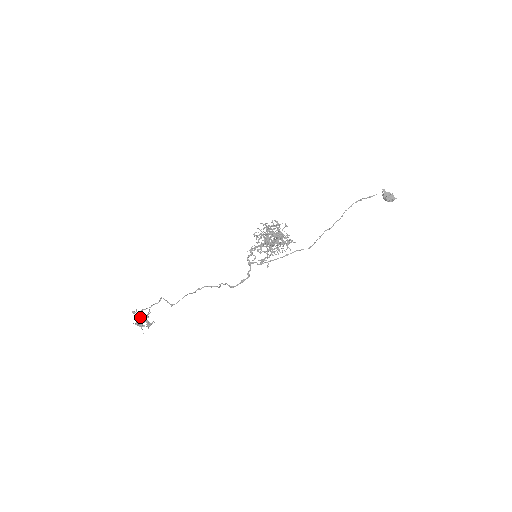
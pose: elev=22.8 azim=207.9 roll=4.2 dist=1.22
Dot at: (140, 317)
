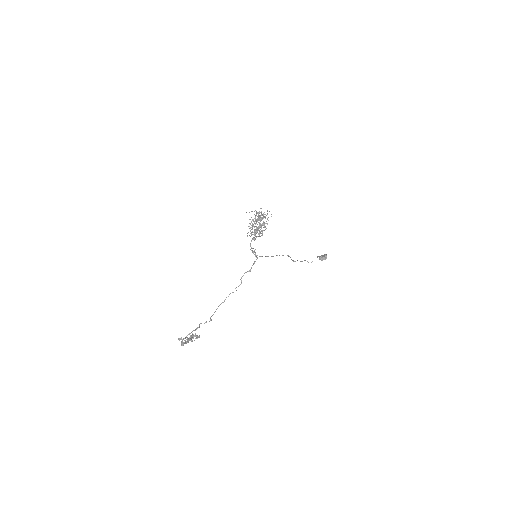
Dot at: occluded
